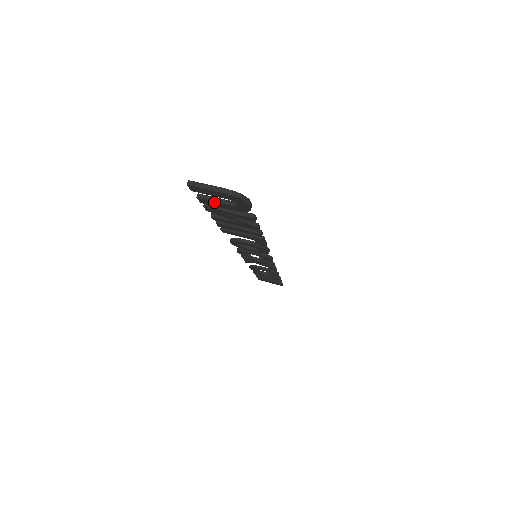
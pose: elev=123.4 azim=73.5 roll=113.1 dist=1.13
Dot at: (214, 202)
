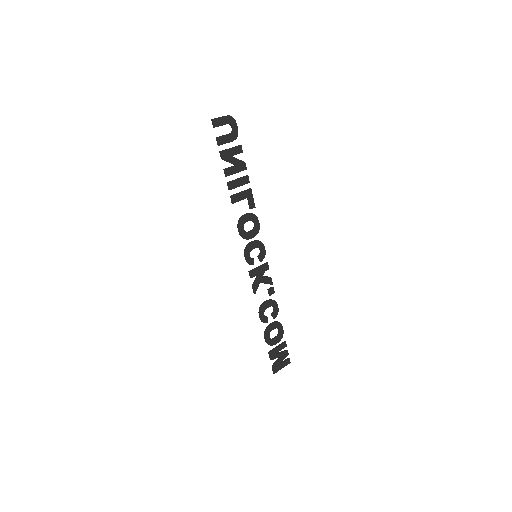
Dot at: (224, 136)
